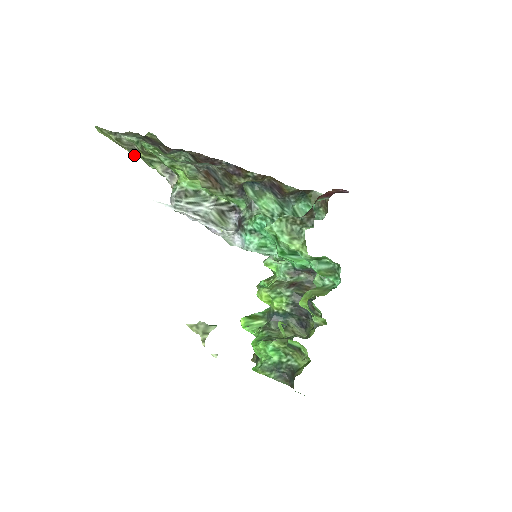
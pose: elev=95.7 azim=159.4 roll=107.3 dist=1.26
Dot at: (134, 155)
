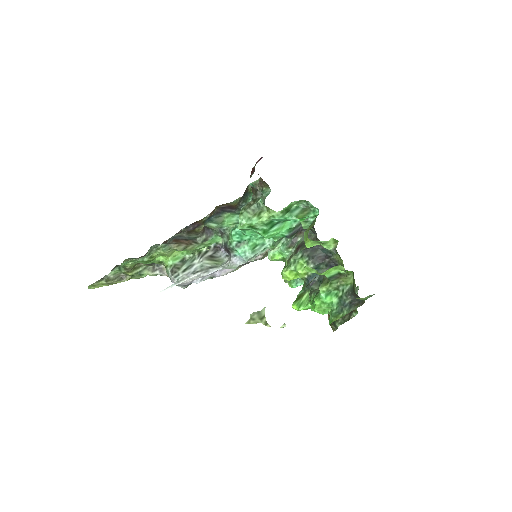
Dot at: occluded
